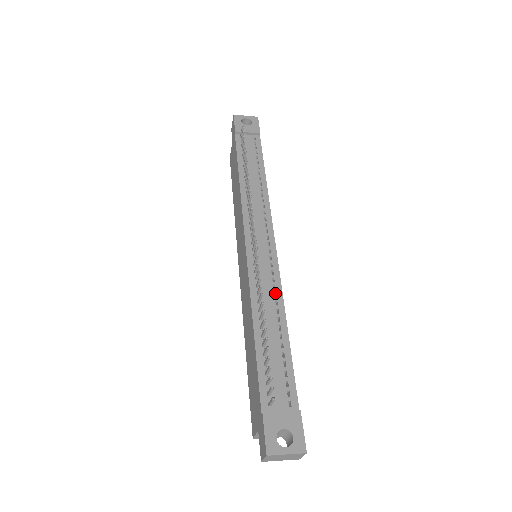
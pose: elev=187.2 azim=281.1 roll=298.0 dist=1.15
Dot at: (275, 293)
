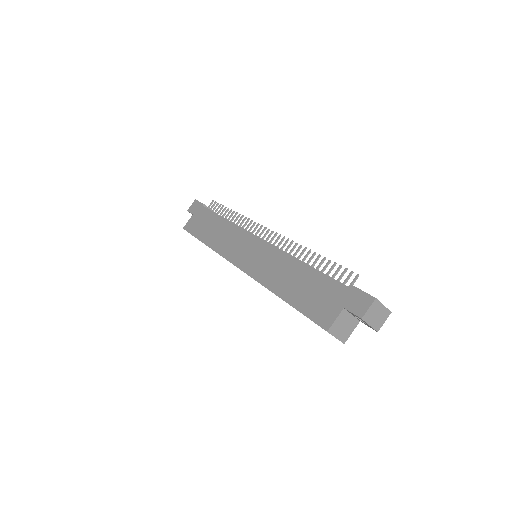
Dot at: occluded
